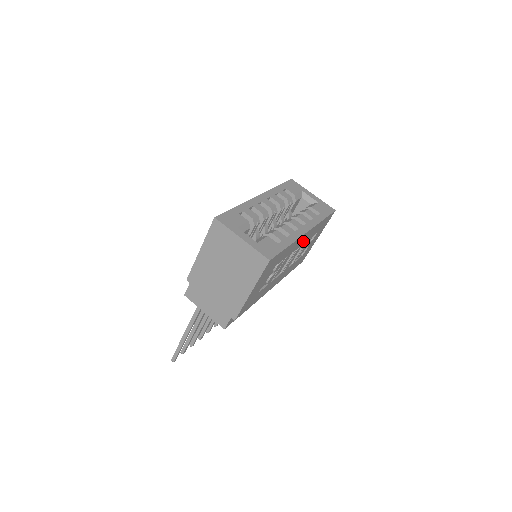
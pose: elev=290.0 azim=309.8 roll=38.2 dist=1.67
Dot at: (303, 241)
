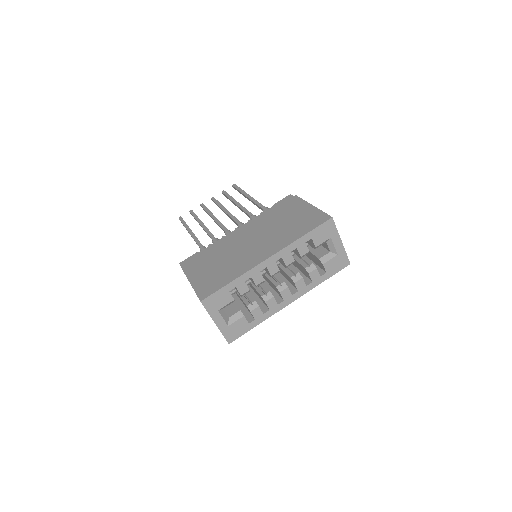
Dot at: occluded
